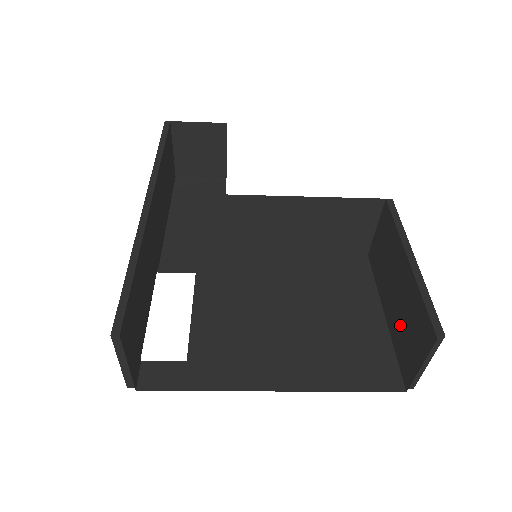
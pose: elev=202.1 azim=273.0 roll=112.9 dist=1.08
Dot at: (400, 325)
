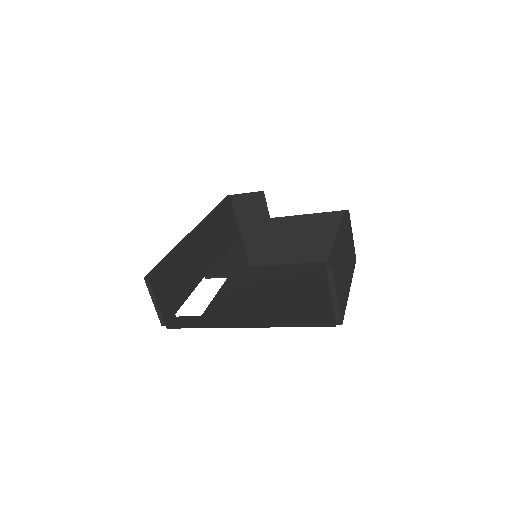
Dot at: occluded
